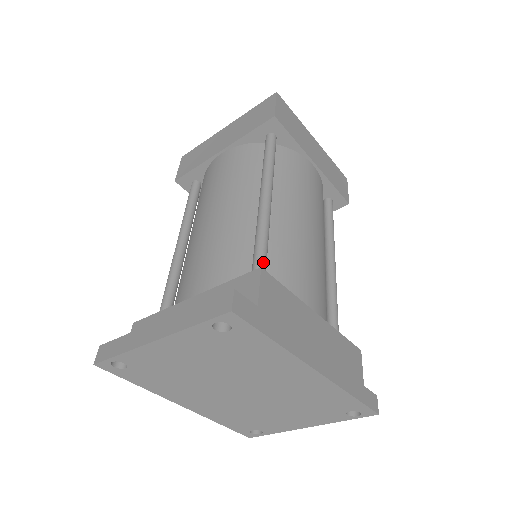
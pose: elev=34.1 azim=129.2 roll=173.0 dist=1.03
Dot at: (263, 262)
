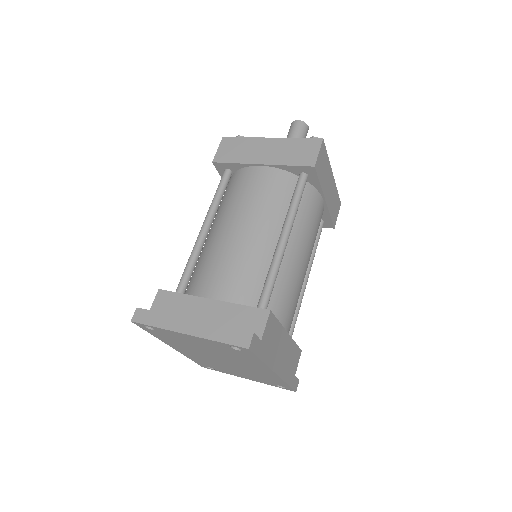
Dot at: (269, 296)
